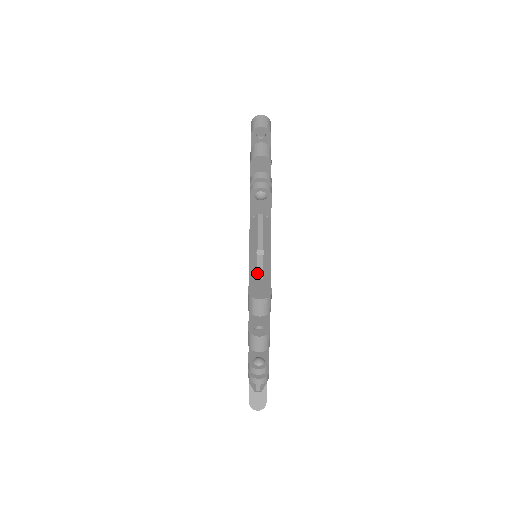
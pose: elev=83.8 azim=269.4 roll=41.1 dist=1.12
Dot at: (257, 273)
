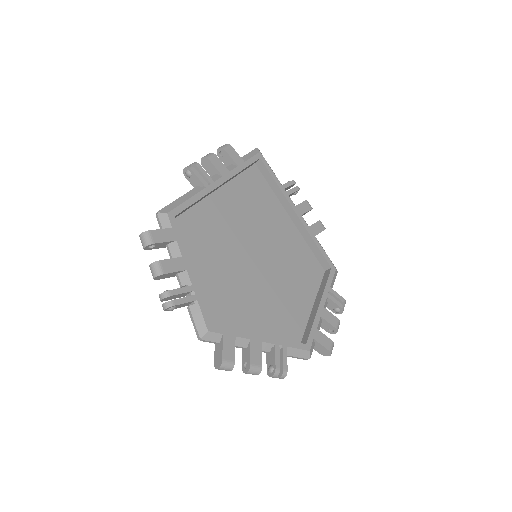
Dot at: (214, 343)
